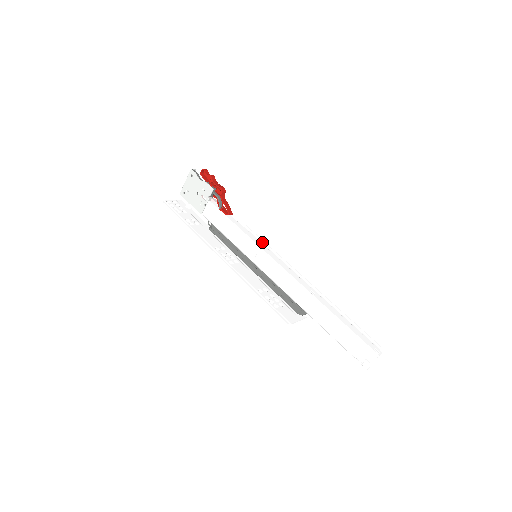
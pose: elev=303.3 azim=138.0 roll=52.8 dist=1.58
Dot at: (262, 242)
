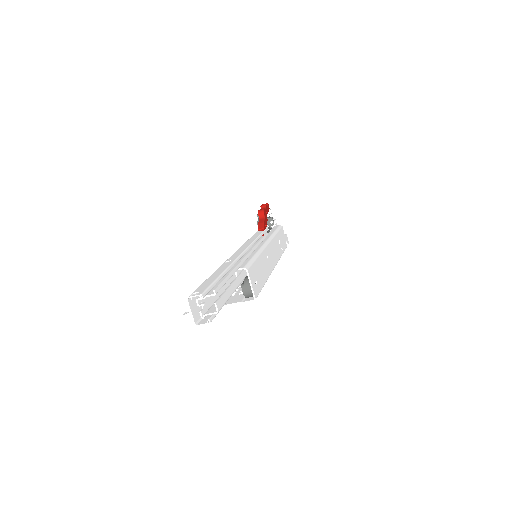
Dot at: occluded
